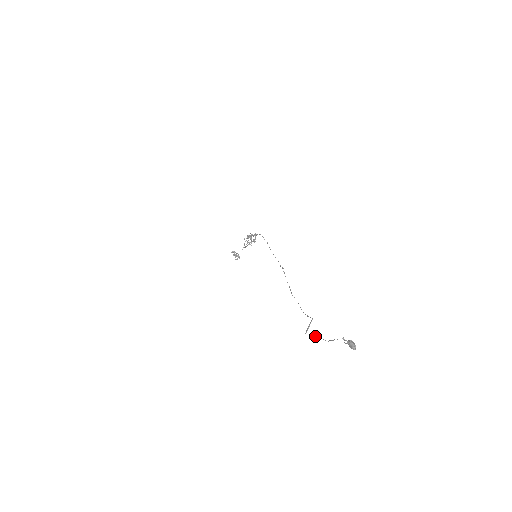
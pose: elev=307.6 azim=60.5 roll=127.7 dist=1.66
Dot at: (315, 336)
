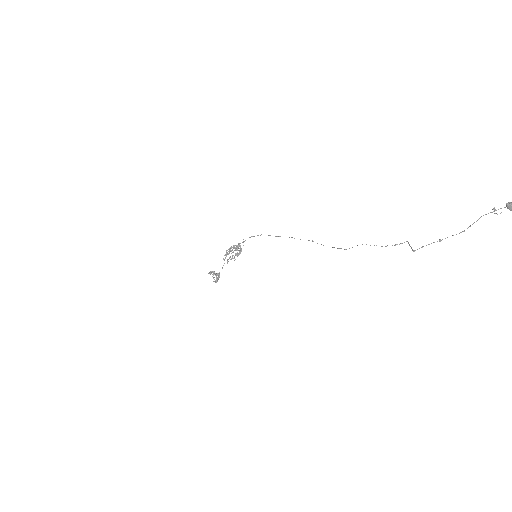
Dot at: occluded
